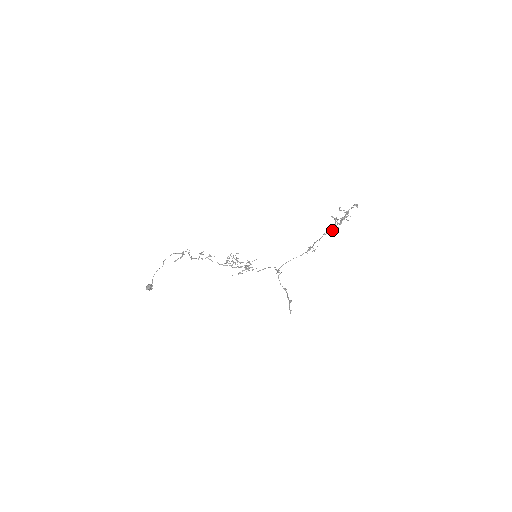
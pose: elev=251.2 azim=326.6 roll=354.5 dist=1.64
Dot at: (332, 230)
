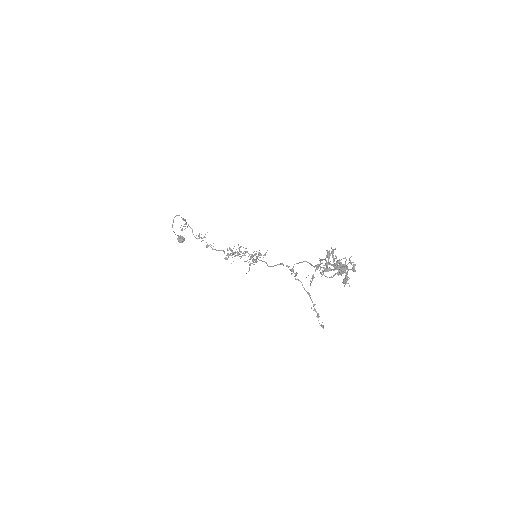
Dot at: occluded
